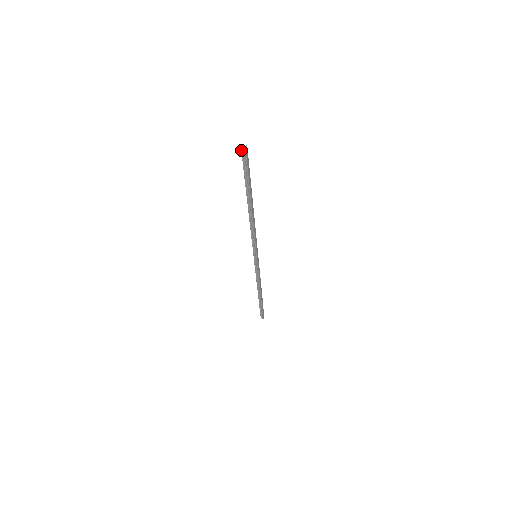
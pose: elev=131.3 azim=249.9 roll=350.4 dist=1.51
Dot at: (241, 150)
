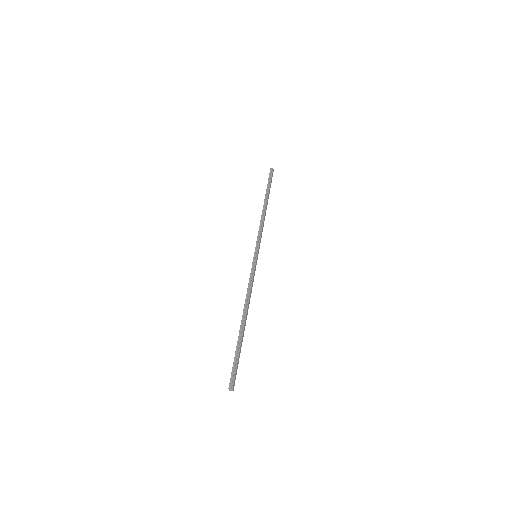
Dot at: (270, 168)
